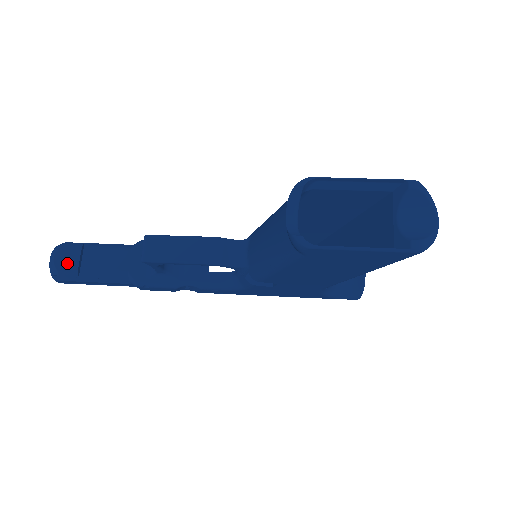
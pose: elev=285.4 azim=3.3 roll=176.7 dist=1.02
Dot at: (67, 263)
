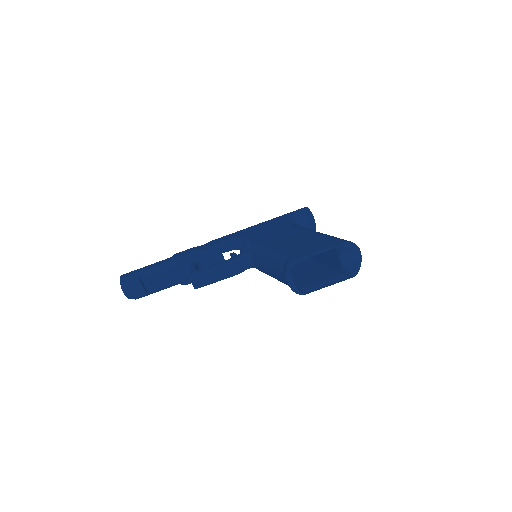
Dot at: (137, 292)
